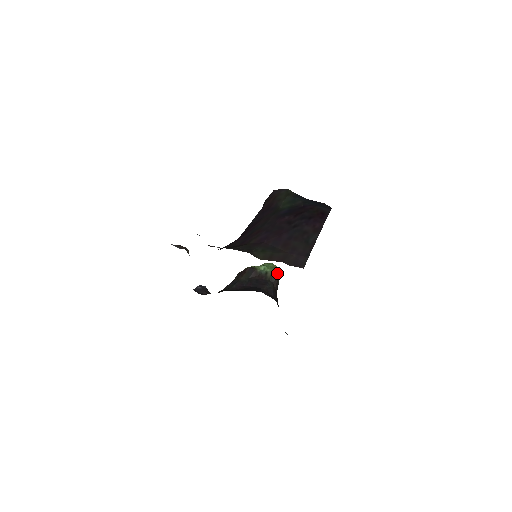
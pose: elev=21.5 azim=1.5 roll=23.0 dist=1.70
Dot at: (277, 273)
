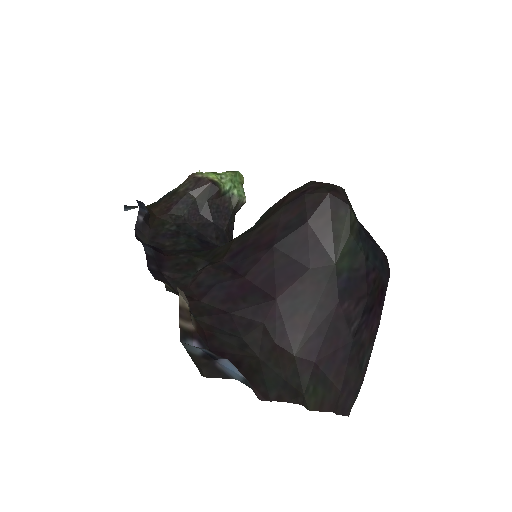
Dot at: (245, 200)
